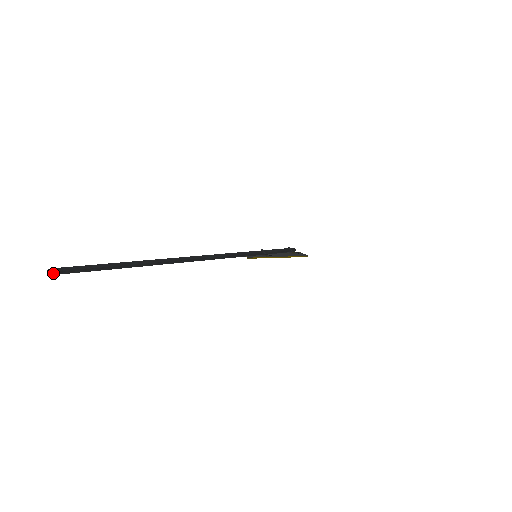
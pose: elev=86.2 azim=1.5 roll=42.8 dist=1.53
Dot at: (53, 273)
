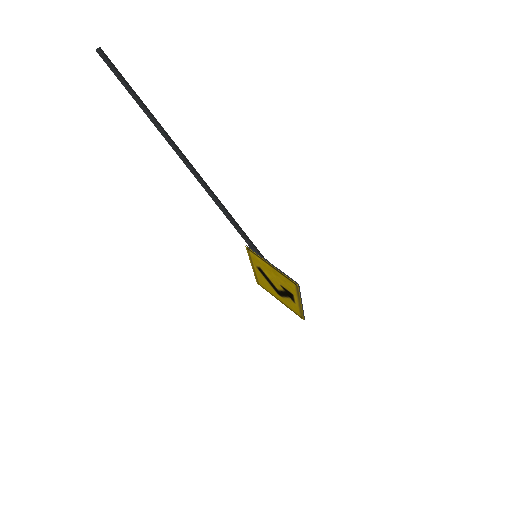
Dot at: (100, 52)
